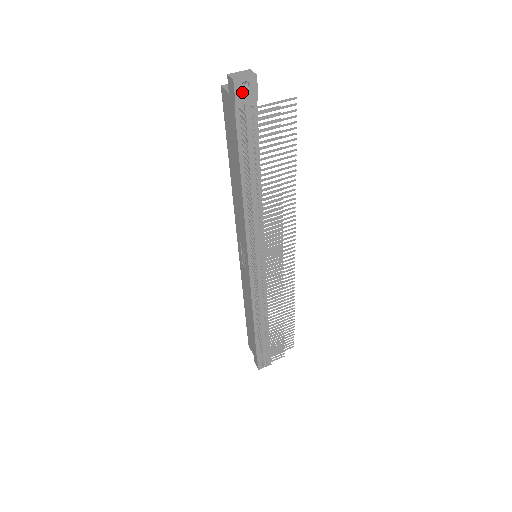
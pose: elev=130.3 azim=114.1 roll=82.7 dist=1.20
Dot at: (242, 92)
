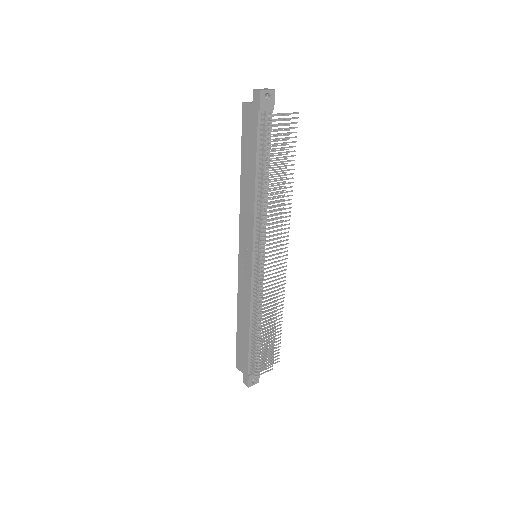
Dot at: (265, 101)
